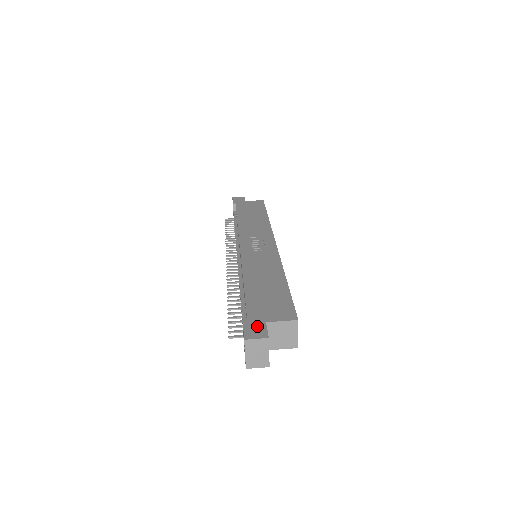
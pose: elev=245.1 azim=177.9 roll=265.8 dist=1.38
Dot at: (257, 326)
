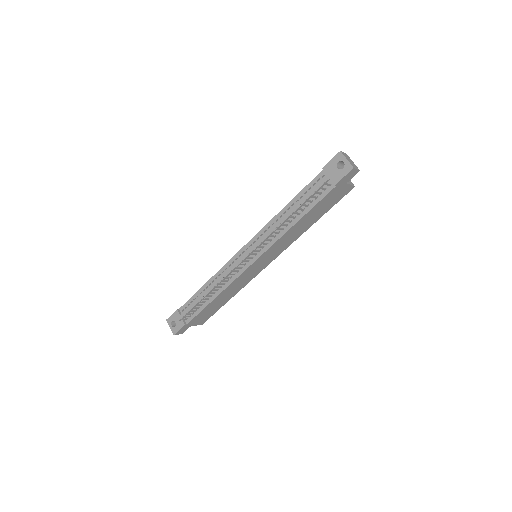
Dot at: occluded
